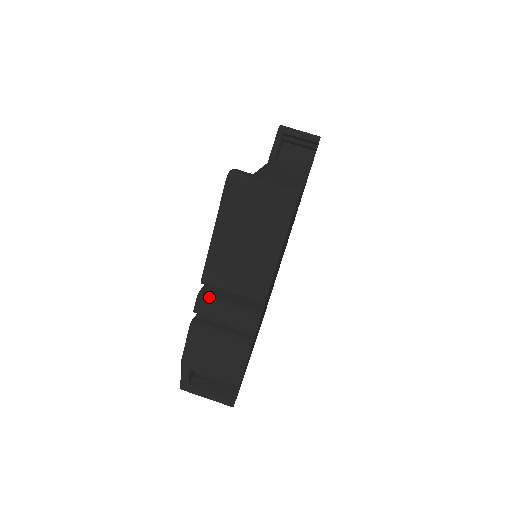
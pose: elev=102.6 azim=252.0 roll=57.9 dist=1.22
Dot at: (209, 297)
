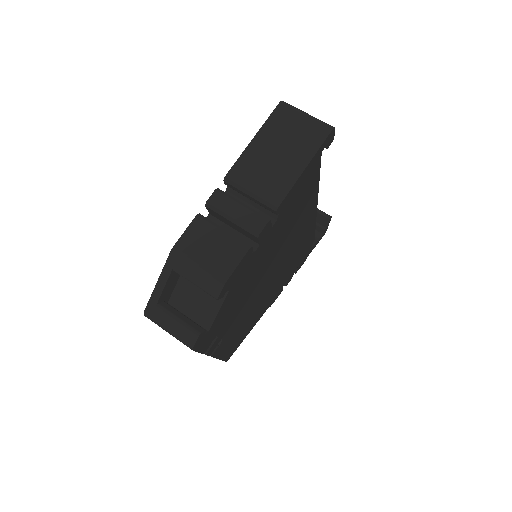
Dot at: (226, 194)
